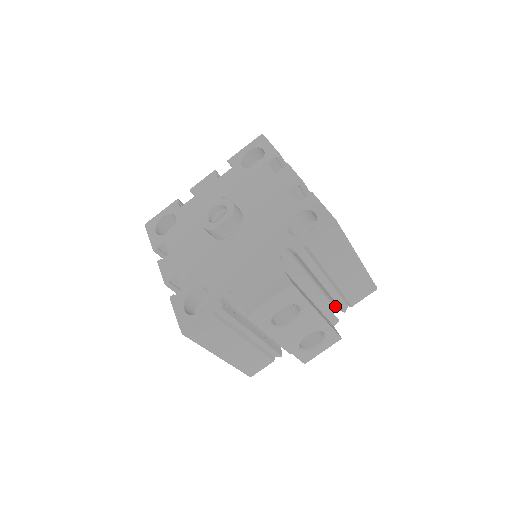
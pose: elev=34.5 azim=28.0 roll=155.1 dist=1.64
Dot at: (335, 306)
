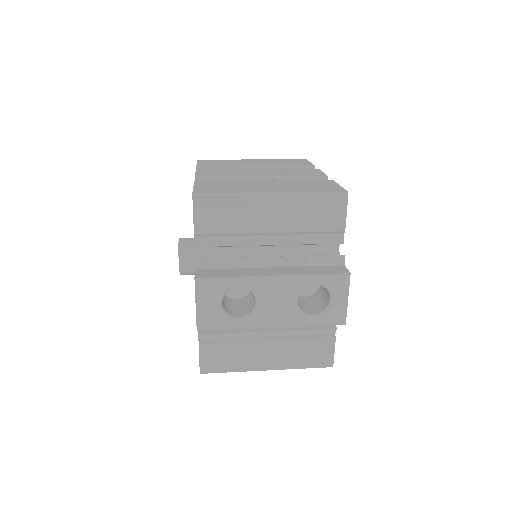
Dot at: occluded
